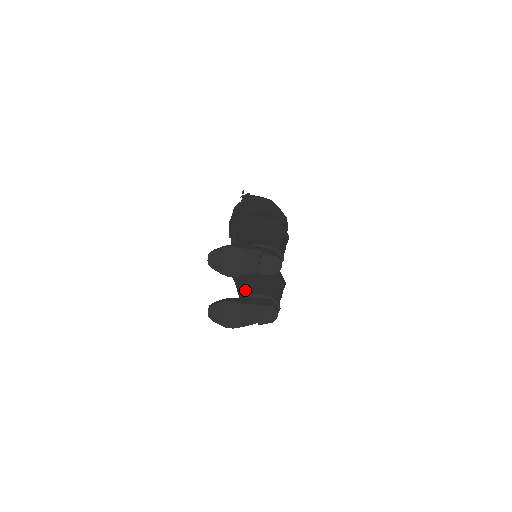
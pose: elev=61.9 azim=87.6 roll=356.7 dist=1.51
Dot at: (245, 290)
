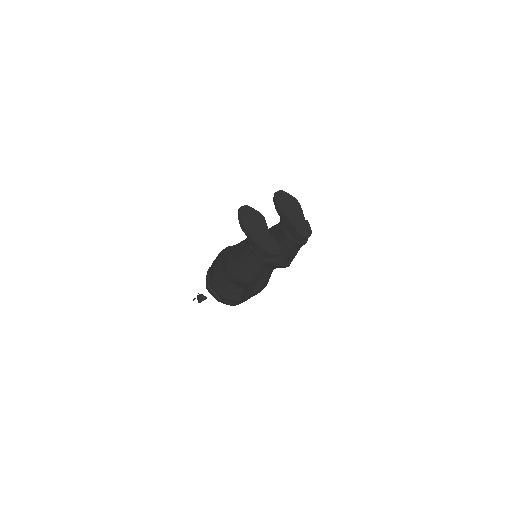
Dot at: occluded
